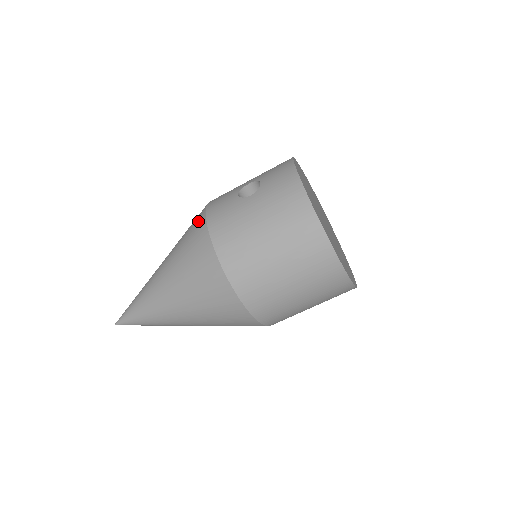
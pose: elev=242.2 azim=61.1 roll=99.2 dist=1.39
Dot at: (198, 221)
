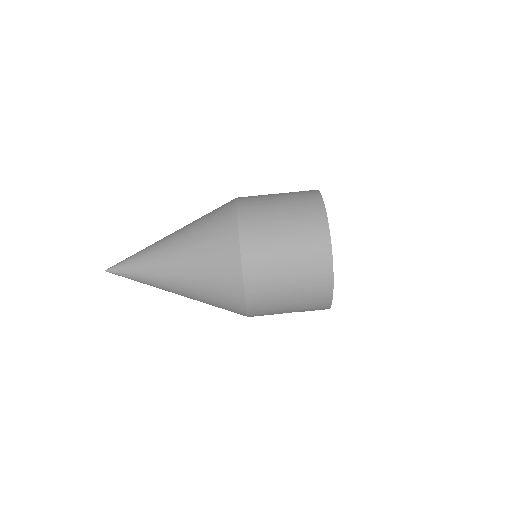
Dot at: occluded
